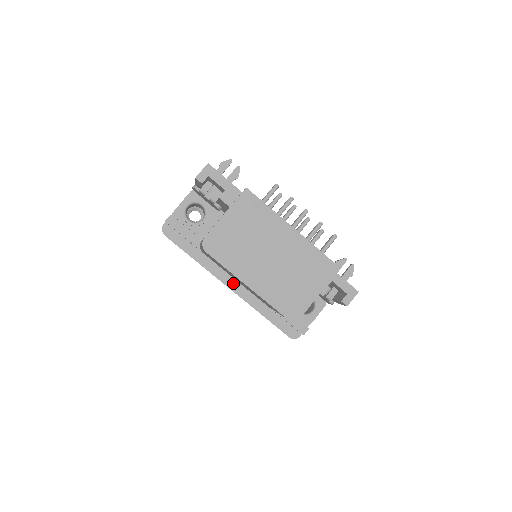
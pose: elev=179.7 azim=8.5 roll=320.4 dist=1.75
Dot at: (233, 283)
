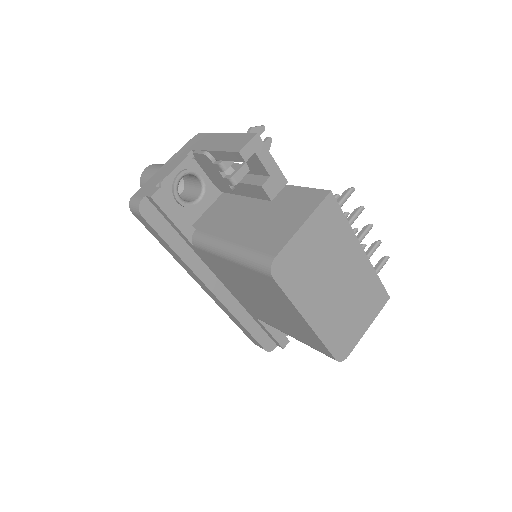
Dot at: (218, 287)
